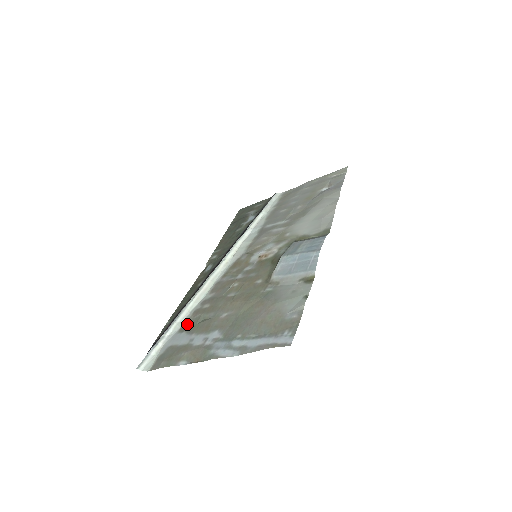
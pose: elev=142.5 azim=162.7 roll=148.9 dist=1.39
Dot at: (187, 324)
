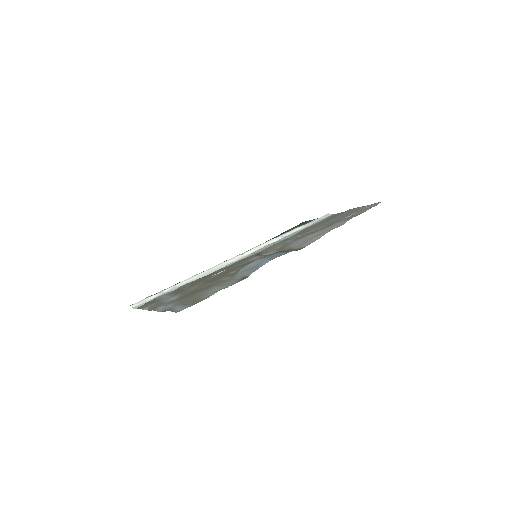
Dot at: (178, 289)
